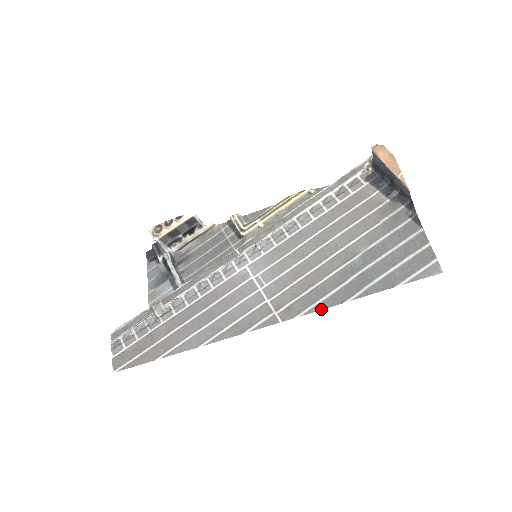
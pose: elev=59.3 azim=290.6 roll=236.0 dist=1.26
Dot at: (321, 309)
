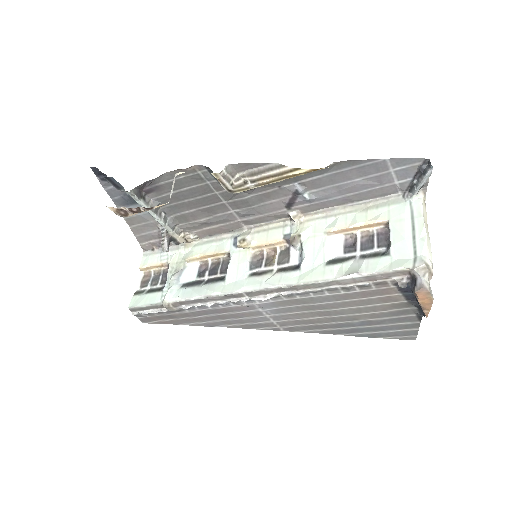
Dot at: occluded
